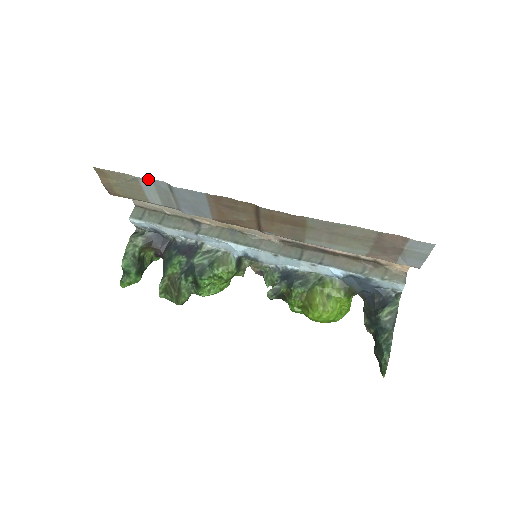
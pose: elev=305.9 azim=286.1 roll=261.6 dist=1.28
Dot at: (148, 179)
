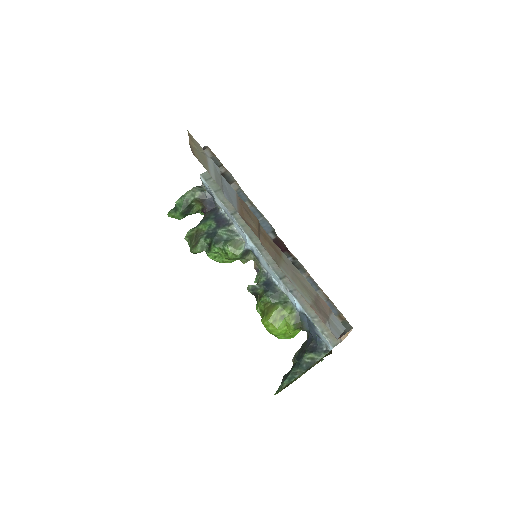
Dot at: occluded
